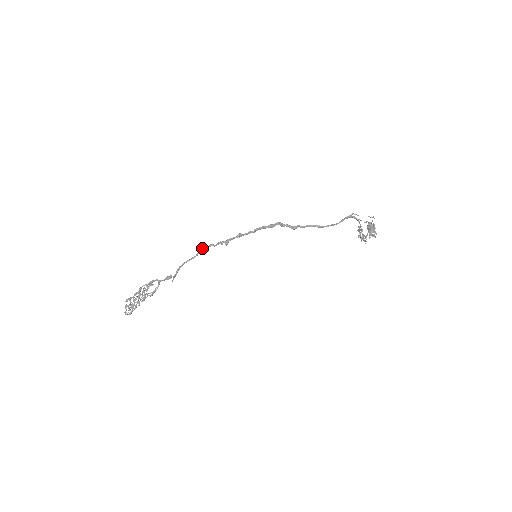
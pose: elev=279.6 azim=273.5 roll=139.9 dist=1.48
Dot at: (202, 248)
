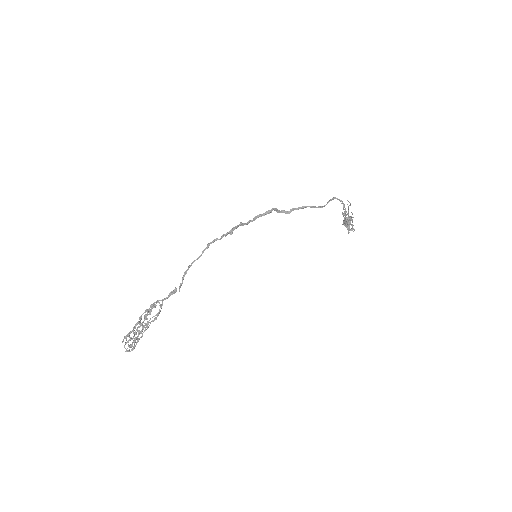
Dot at: occluded
